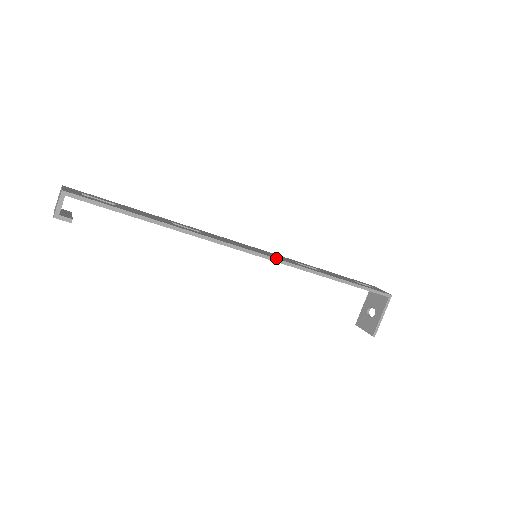
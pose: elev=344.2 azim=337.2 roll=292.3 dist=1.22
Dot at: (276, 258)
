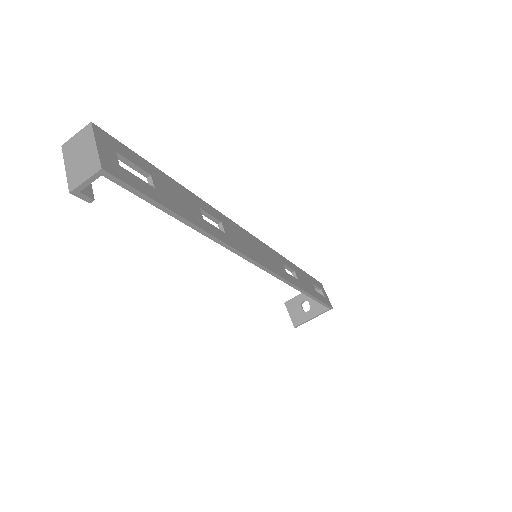
Dot at: (275, 273)
